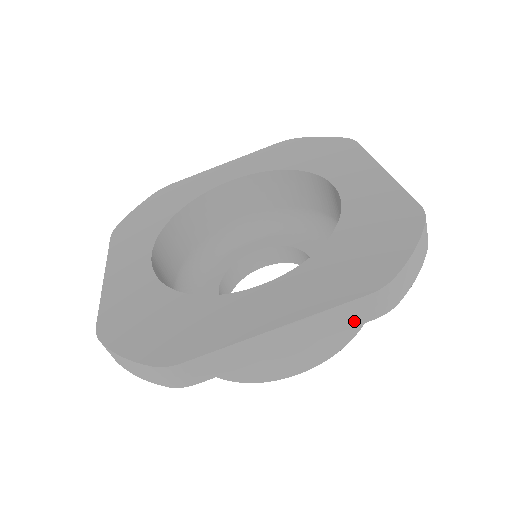
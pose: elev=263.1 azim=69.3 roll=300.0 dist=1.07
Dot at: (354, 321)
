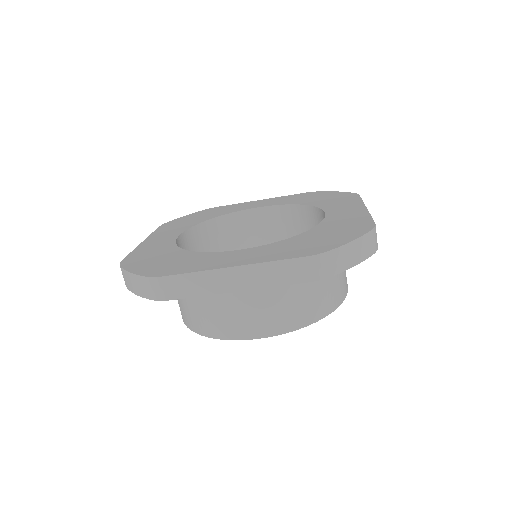
Dot at: (293, 279)
